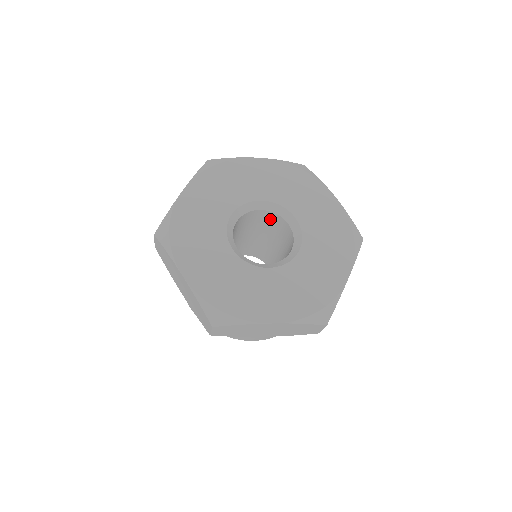
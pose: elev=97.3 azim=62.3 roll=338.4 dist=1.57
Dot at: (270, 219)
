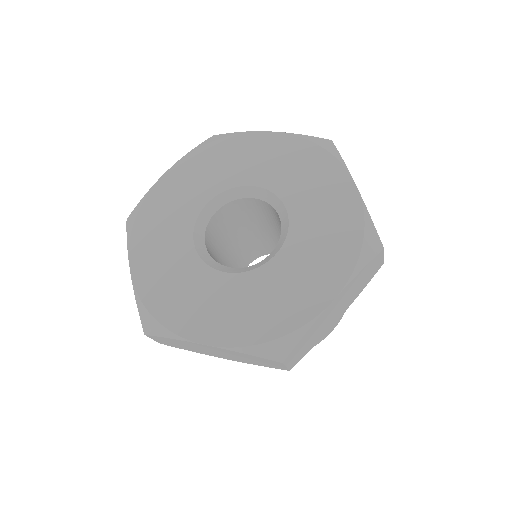
Dot at: (233, 211)
